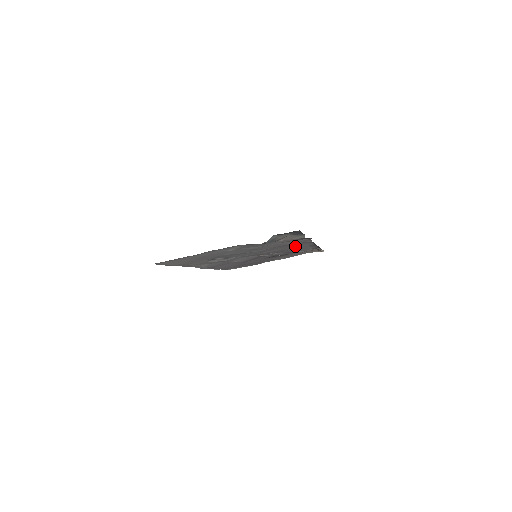
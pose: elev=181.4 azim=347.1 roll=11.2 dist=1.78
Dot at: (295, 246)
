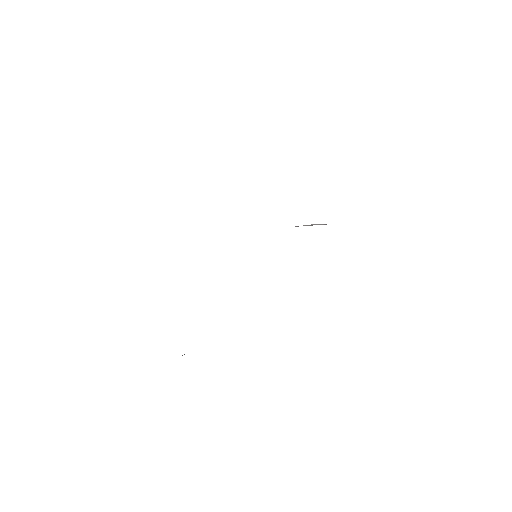
Dot at: occluded
